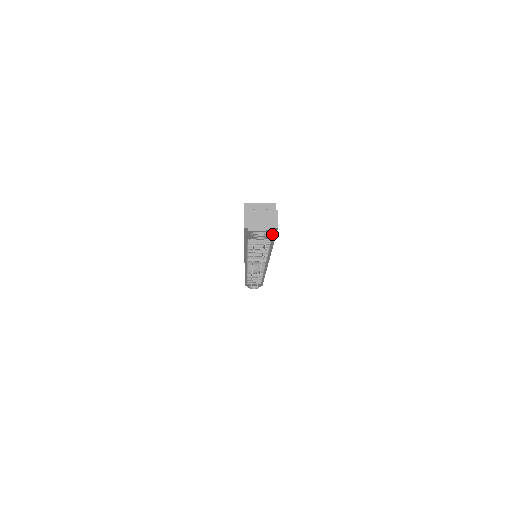
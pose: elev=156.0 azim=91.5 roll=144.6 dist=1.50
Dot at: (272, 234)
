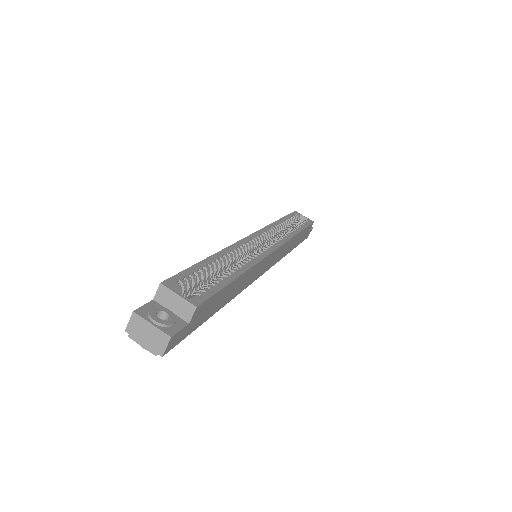
Dot at: occluded
